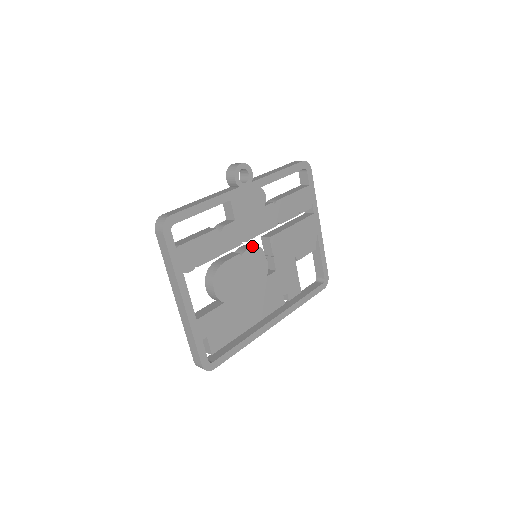
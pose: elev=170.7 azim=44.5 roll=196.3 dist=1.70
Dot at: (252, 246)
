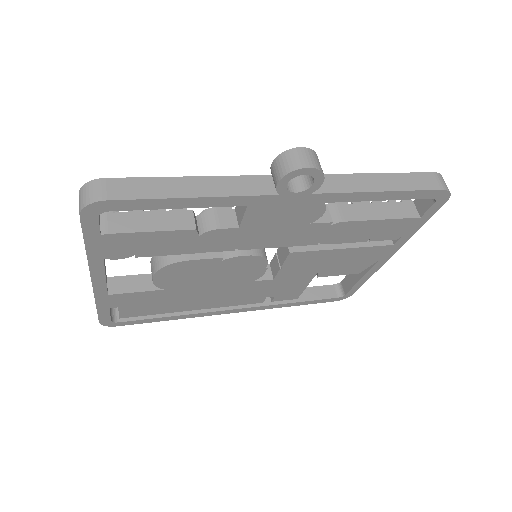
Dot at: (251, 254)
